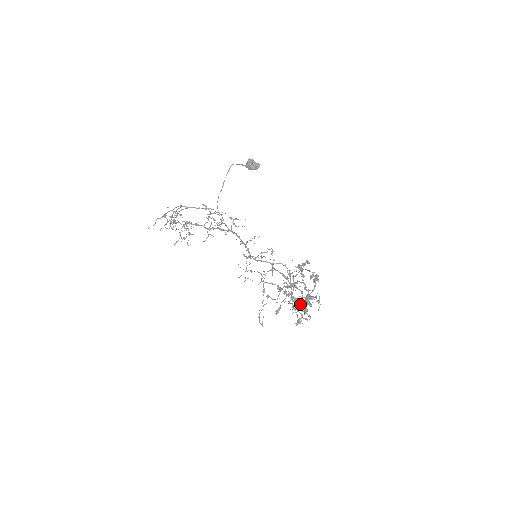
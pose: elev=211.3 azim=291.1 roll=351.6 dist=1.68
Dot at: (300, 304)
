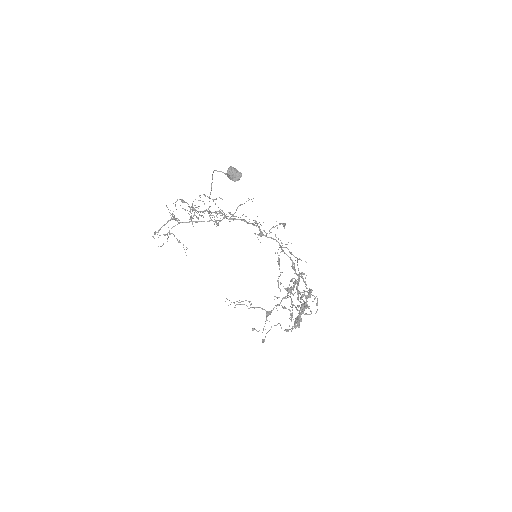
Dot at: occluded
